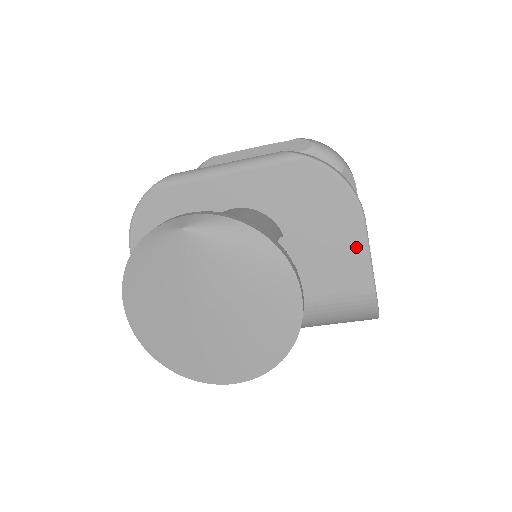
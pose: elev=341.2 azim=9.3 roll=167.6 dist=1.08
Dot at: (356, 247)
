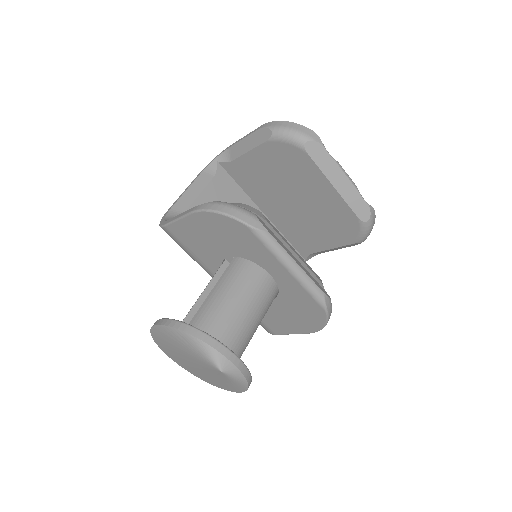
Dot at: (292, 330)
